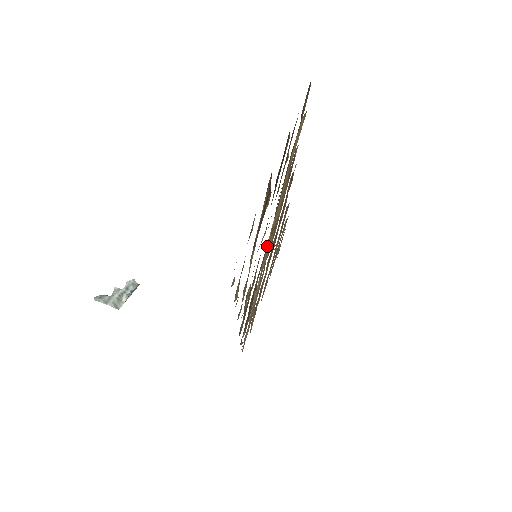
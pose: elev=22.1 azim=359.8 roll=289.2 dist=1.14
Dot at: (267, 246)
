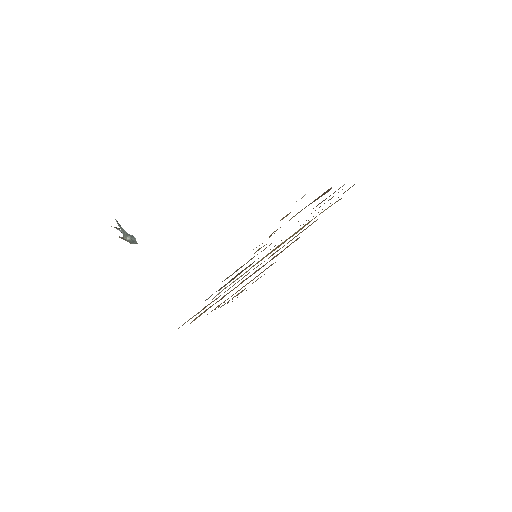
Dot at: (267, 254)
